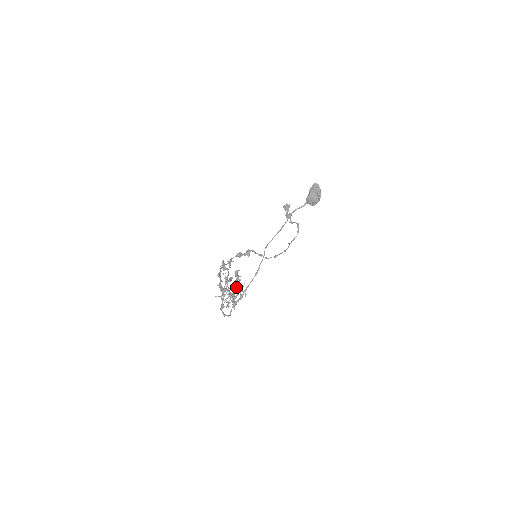
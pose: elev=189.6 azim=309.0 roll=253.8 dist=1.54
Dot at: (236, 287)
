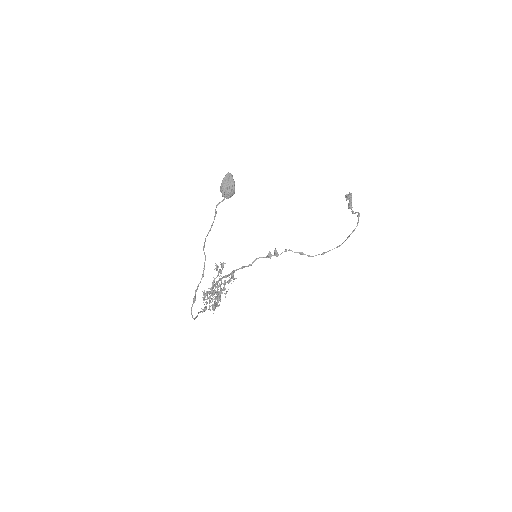
Dot at: (217, 290)
